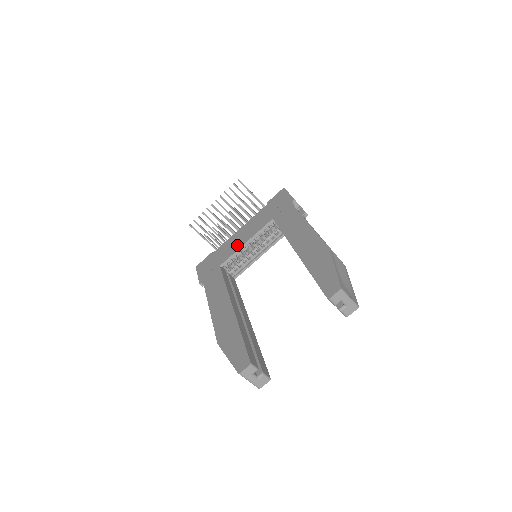
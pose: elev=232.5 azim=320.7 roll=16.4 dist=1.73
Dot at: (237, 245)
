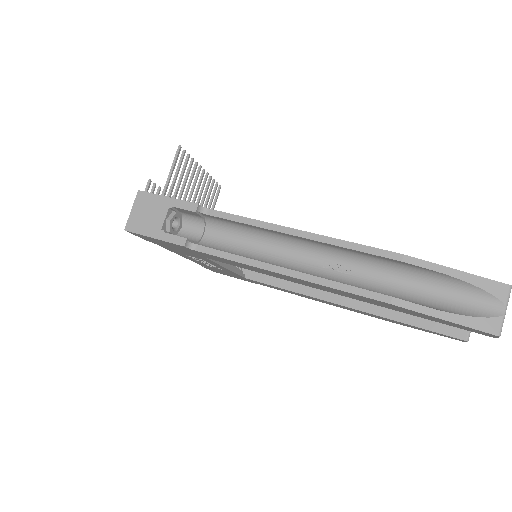
Dot at: occluded
